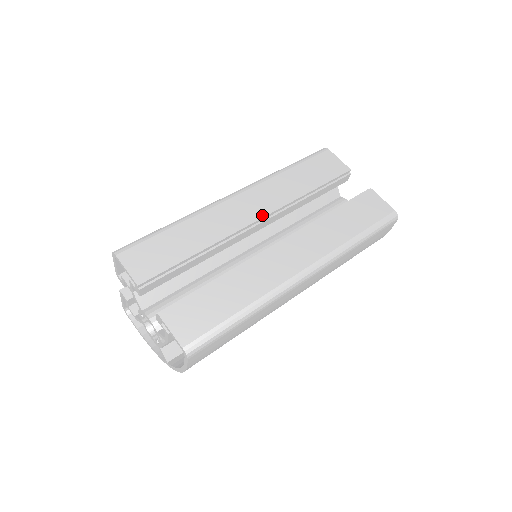
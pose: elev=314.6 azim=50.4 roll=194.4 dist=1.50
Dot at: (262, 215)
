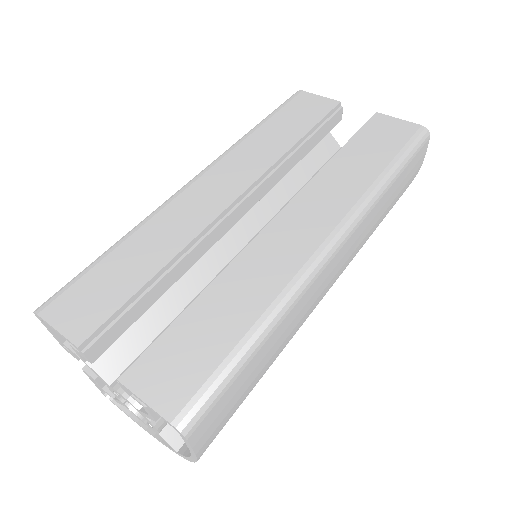
Dot at: (240, 191)
